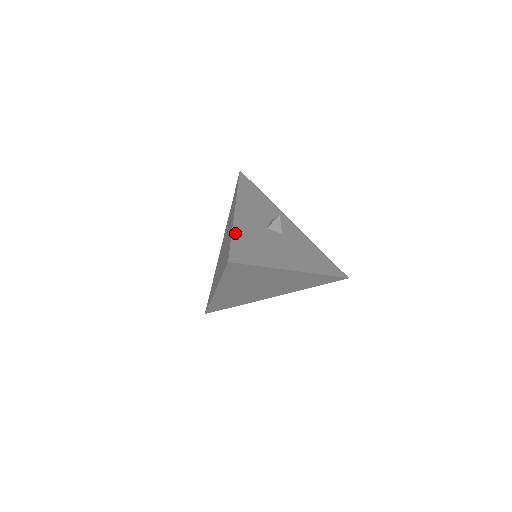
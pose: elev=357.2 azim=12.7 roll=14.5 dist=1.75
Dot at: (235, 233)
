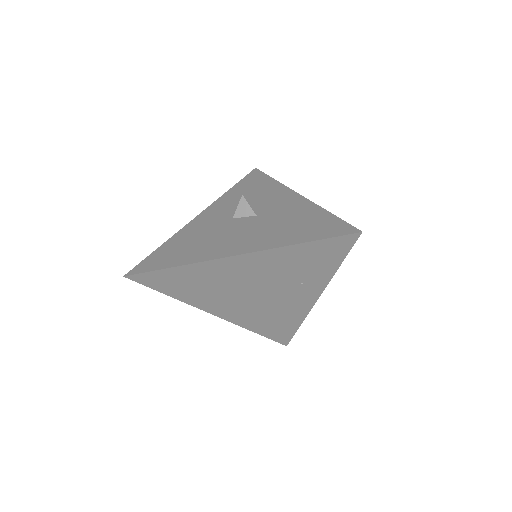
Dot at: (169, 242)
